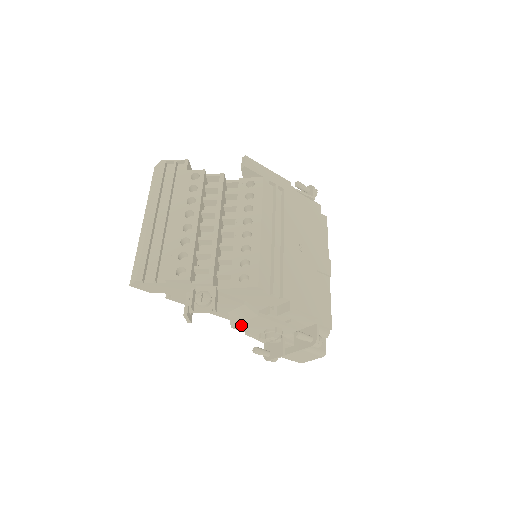
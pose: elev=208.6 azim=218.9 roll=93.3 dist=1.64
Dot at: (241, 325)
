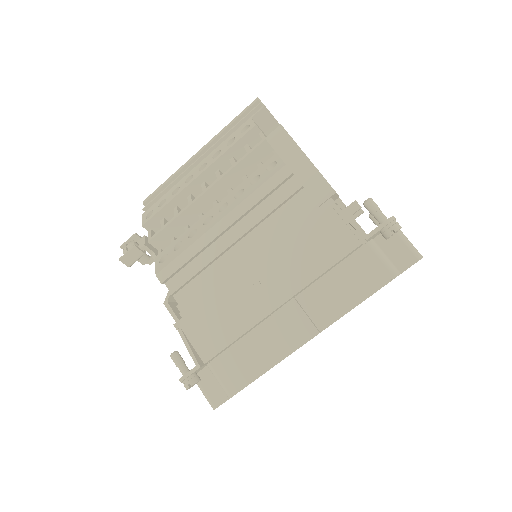
Dot at: occluded
